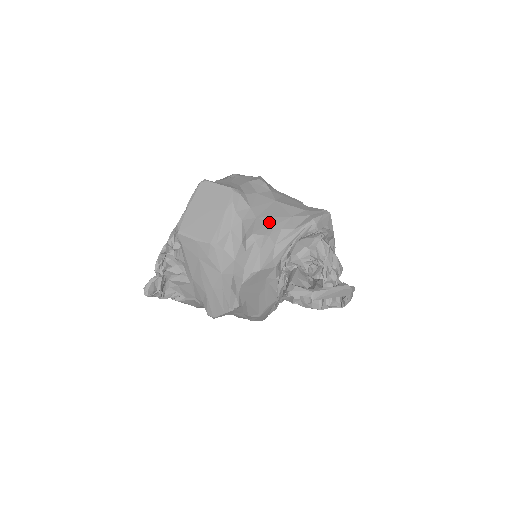
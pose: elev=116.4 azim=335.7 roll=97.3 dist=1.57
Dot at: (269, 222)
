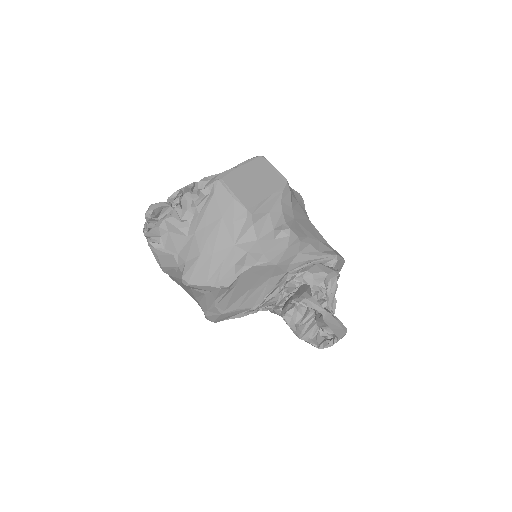
Dot at: (303, 230)
